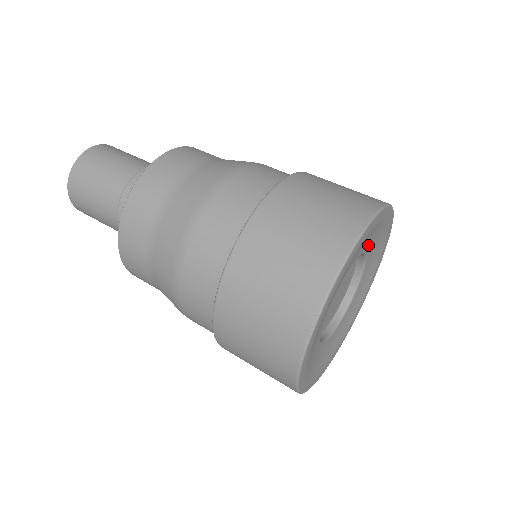
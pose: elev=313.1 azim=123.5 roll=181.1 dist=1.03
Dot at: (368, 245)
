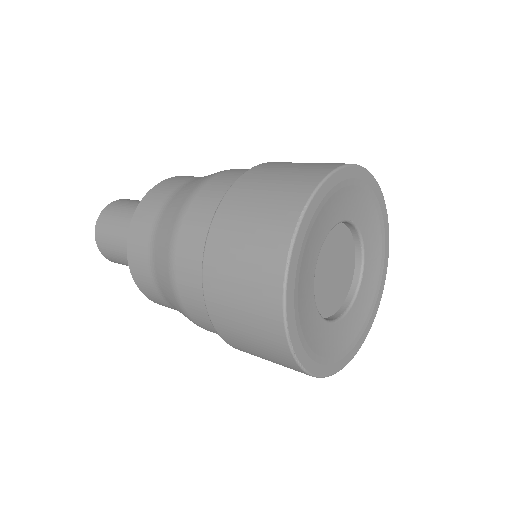
Dot at: (362, 221)
